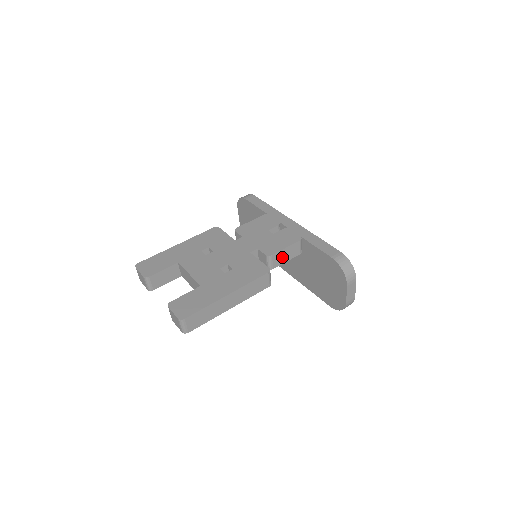
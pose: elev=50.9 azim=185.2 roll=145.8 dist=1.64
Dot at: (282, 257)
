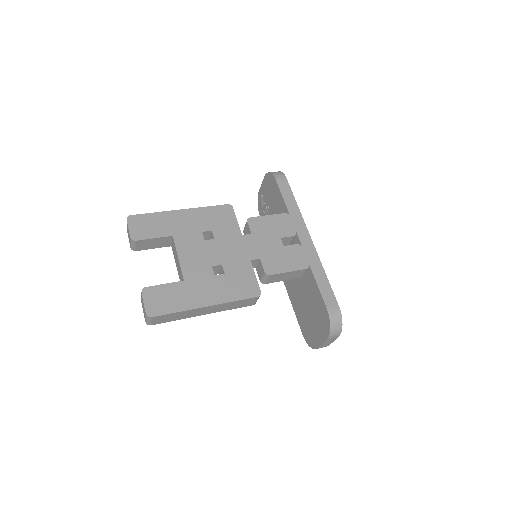
Dot at: (280, 277)
